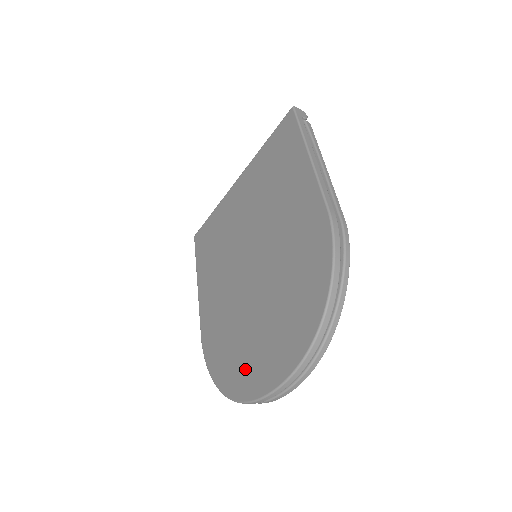
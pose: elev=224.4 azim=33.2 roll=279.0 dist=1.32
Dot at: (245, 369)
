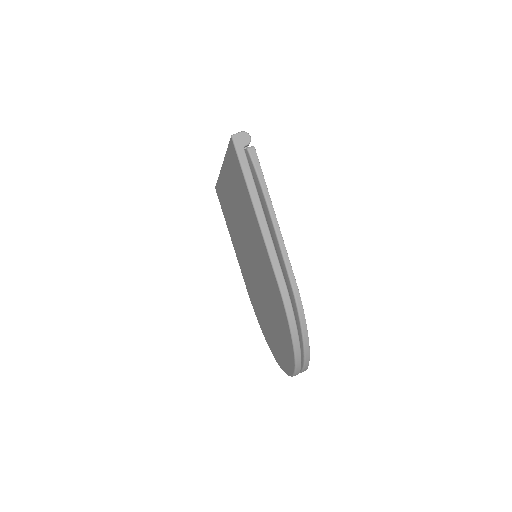
Dot at: (272, 343)
